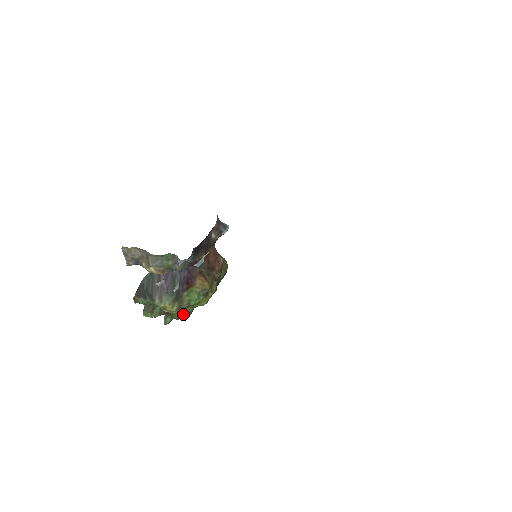
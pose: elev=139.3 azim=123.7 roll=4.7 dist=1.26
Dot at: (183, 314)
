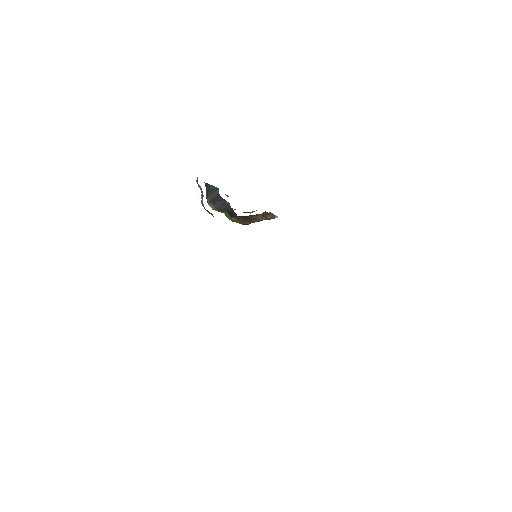
Dot at: occluded
